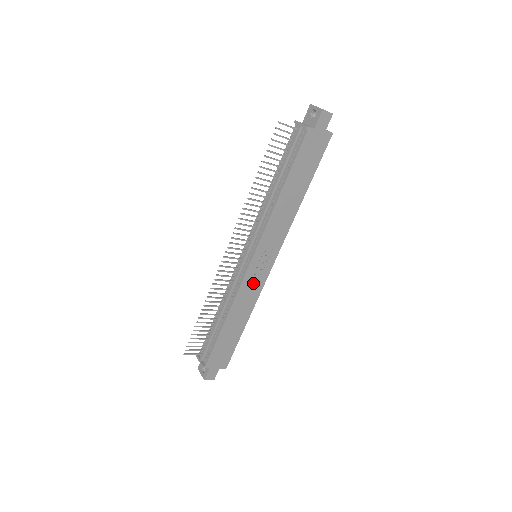
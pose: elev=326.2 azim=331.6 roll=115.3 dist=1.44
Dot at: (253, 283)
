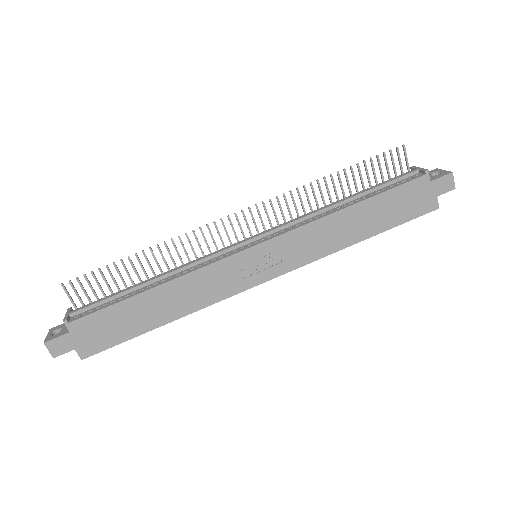
Dot at: (226, 278)
